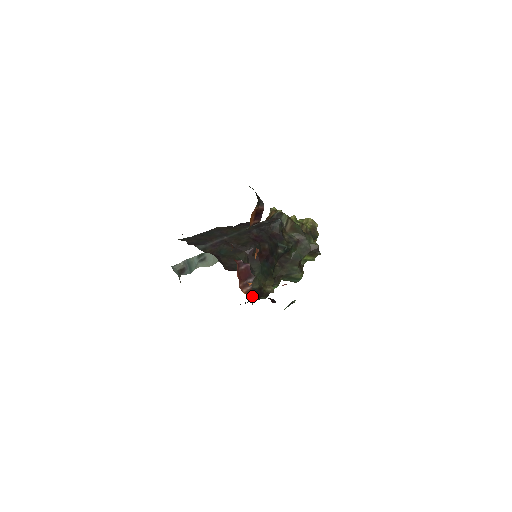
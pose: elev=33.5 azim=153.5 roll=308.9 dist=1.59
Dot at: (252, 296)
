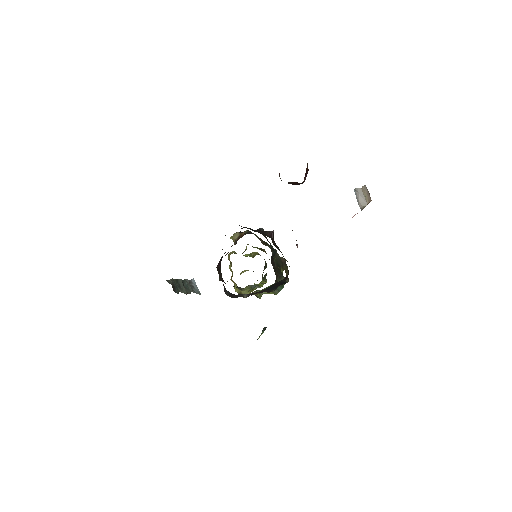
Dot at: occluded
